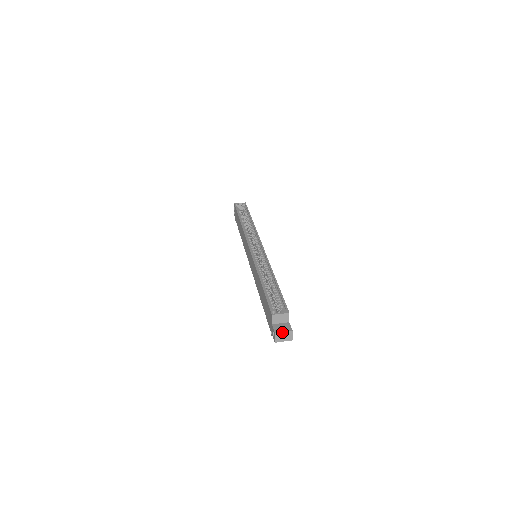
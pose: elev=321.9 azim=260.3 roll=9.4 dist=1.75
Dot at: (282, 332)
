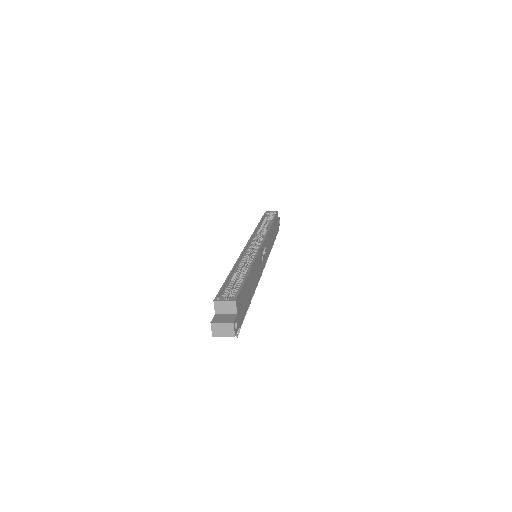
Dot at: (220, 322)
